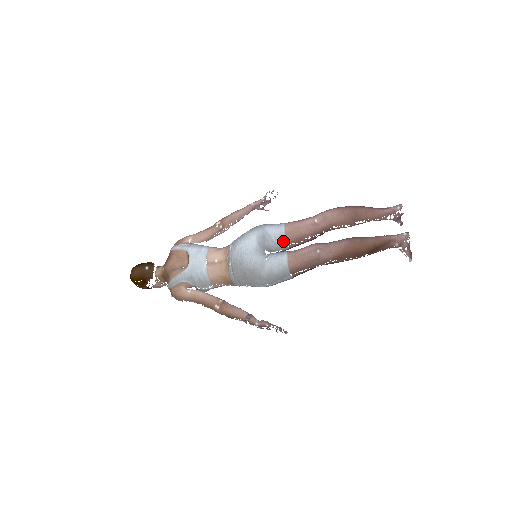
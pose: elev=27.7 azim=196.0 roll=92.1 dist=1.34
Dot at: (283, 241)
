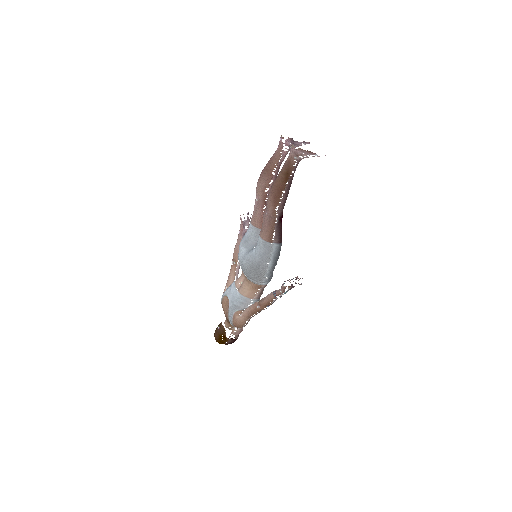
Dot at: (256, 231)
